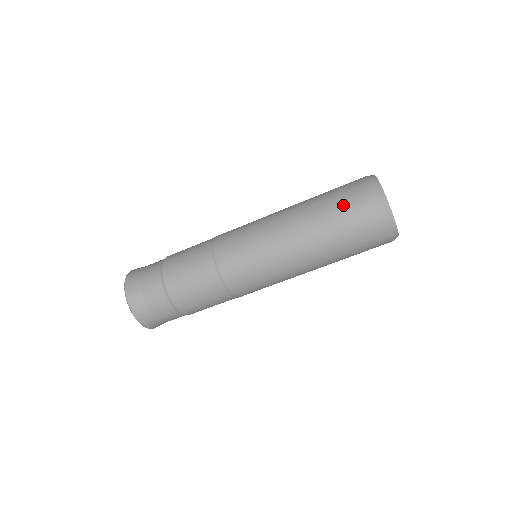
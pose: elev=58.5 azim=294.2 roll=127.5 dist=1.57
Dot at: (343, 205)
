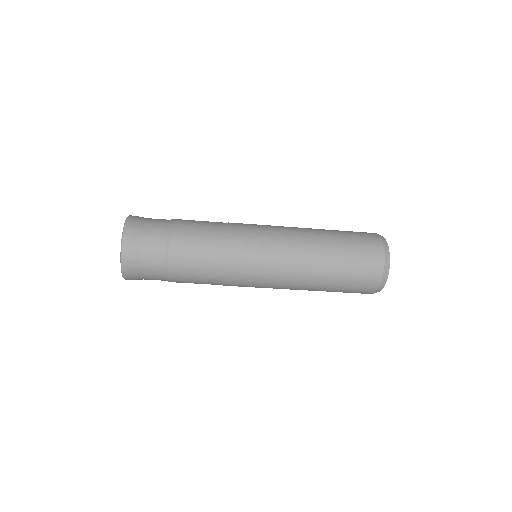
Dot at: (356, 253)
